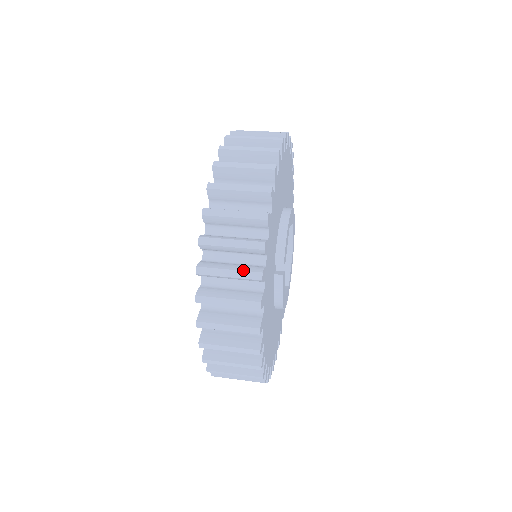
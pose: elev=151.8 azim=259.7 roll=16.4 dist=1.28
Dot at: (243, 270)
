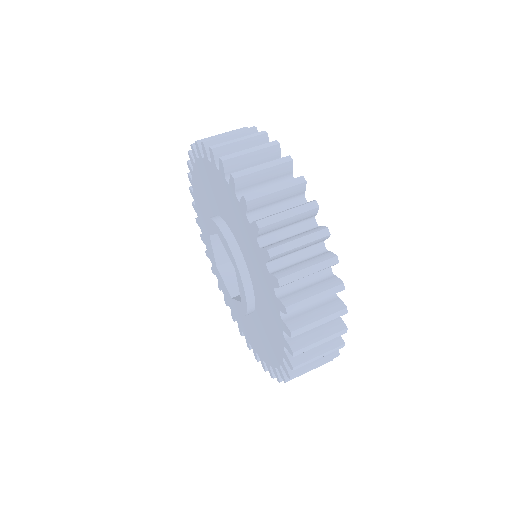
Dot at: (310, 233)
